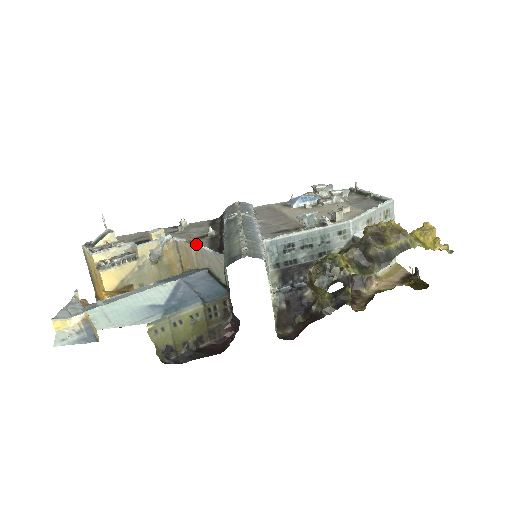
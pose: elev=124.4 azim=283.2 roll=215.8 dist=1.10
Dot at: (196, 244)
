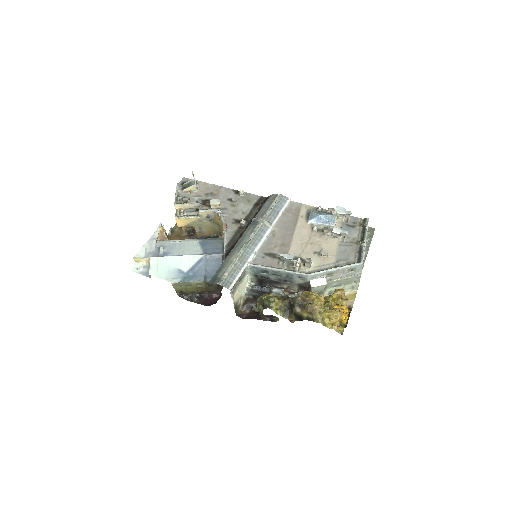
Dot at: (224, 234)
